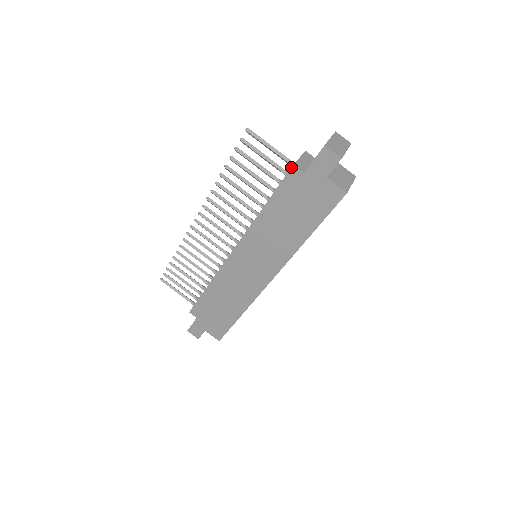
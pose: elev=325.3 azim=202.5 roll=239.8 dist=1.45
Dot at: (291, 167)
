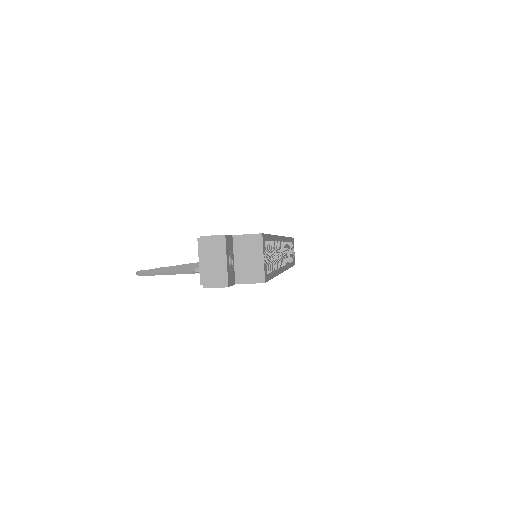
Dot at: (201, 284)
